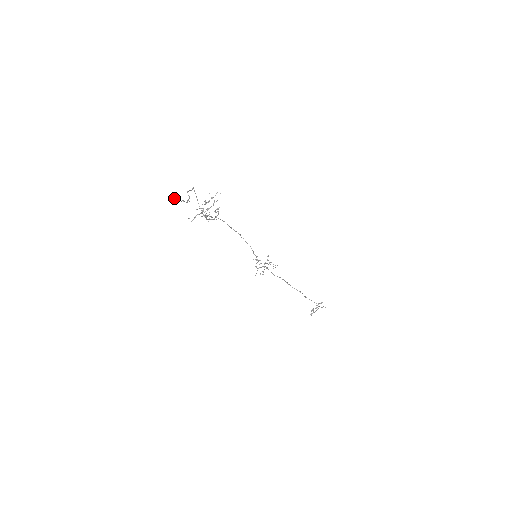
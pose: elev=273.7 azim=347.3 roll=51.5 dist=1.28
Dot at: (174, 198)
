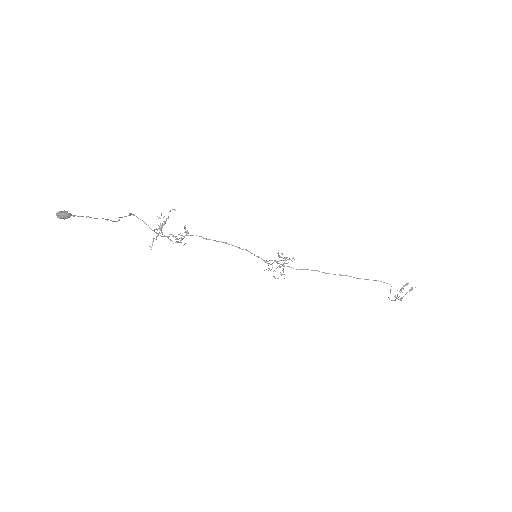
Dot at: (60, 213)
